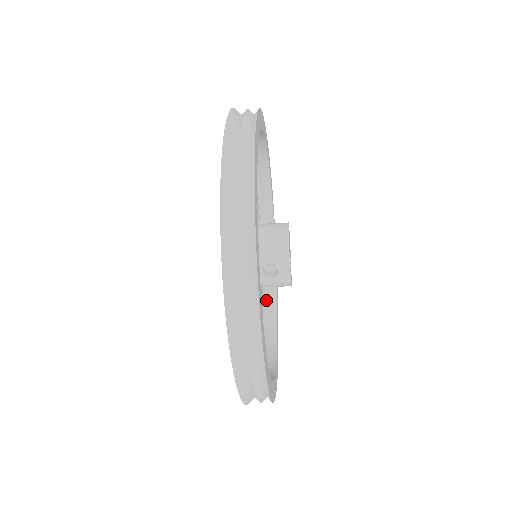
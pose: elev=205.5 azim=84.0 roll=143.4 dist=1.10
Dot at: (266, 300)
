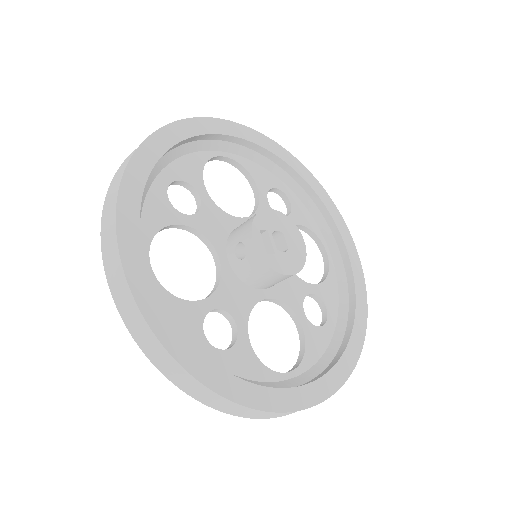
Dot at: (334, 345)
